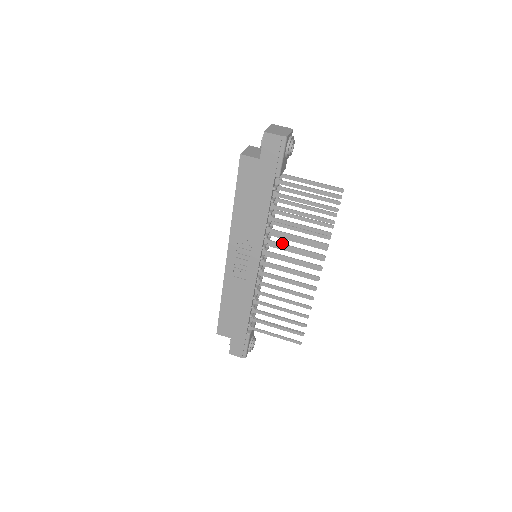
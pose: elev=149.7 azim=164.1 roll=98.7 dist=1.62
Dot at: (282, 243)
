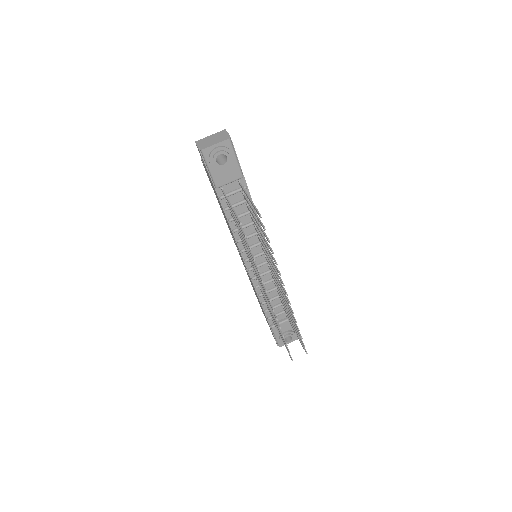
Dot at: occluded
